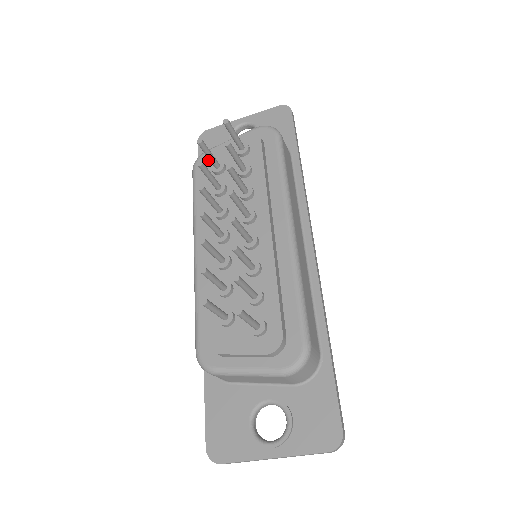
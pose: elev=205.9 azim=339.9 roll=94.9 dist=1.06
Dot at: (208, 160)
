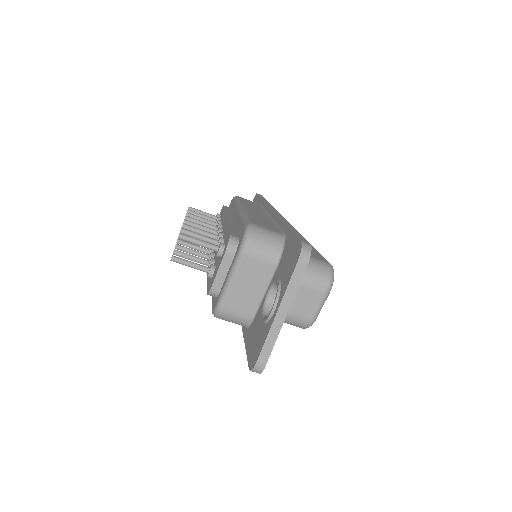
Dot at: occluded
